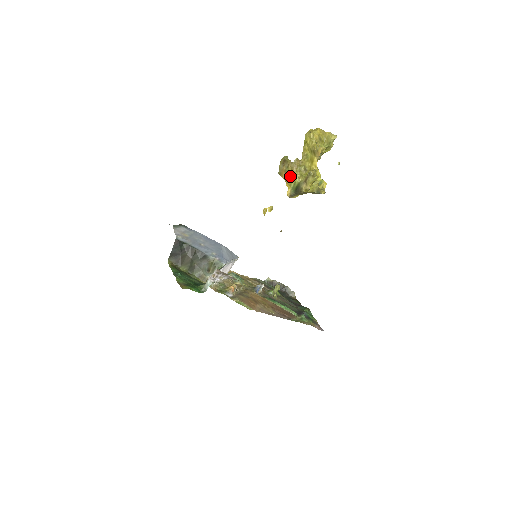
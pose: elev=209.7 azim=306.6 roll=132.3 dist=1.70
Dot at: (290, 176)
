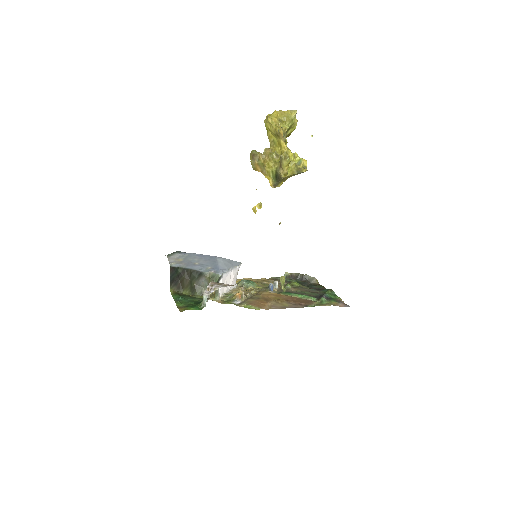
Dot at: (265, 167)
